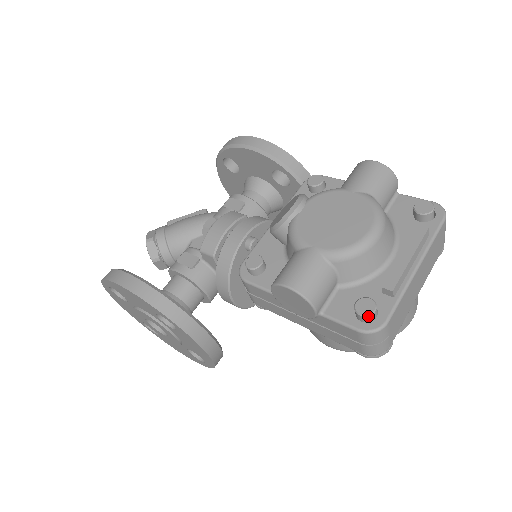
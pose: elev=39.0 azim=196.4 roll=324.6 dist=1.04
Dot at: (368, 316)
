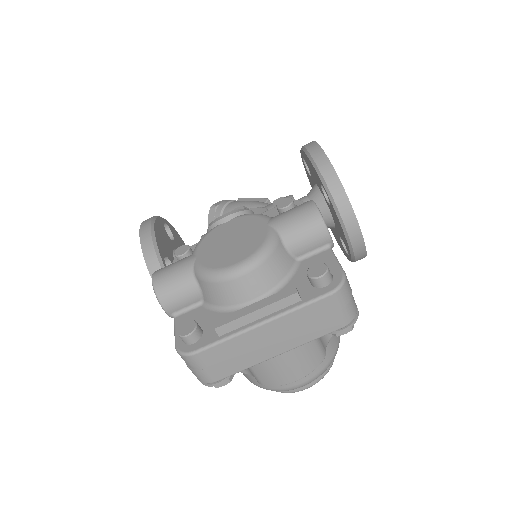
Dot at: (181, 337)
